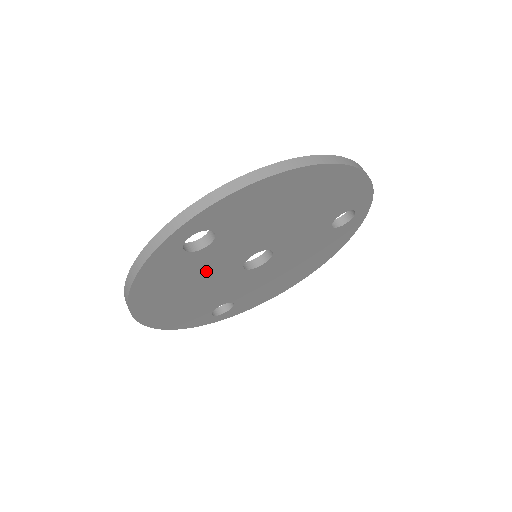
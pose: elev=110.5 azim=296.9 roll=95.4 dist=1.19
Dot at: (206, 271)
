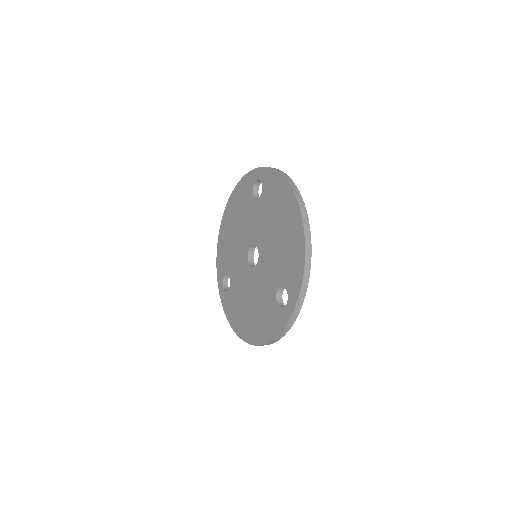
Dot at: occluded
